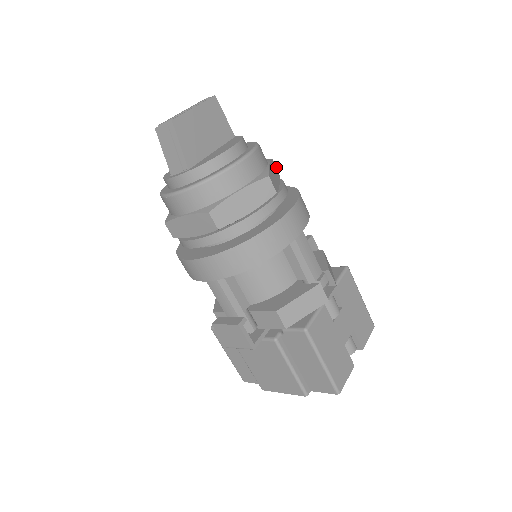
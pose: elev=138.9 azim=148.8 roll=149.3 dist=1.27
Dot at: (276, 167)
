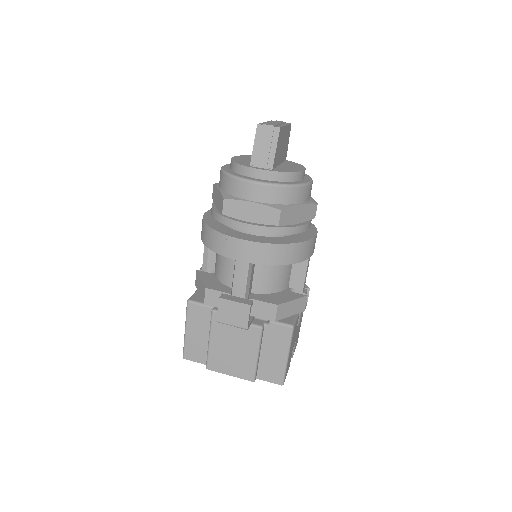
Dot at: occluded
